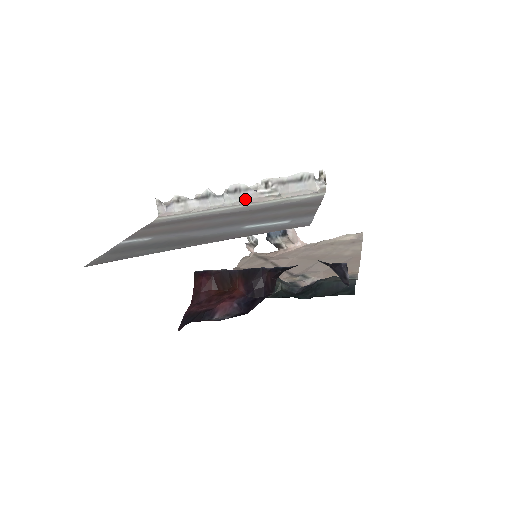
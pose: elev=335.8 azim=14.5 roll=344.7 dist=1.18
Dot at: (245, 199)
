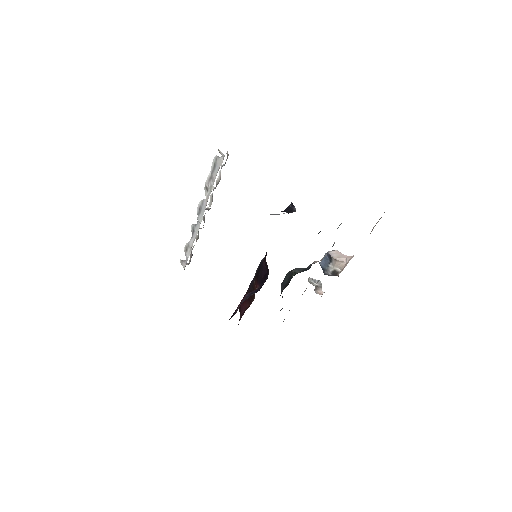
Dot at: occluded
